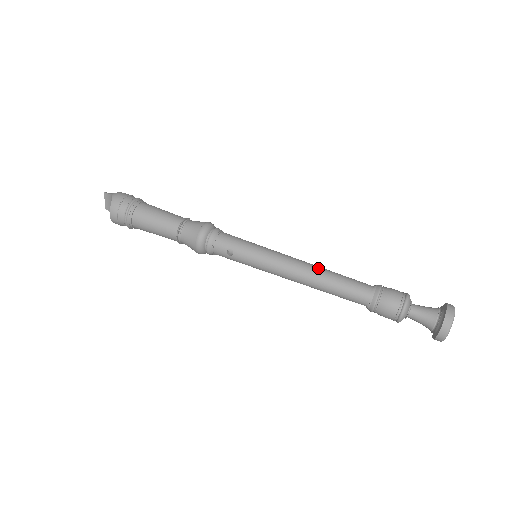
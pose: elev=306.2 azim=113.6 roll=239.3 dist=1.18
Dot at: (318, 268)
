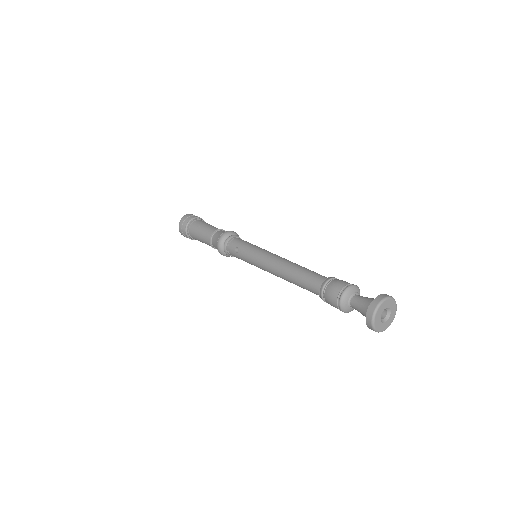
Dot at: (292, 262)
